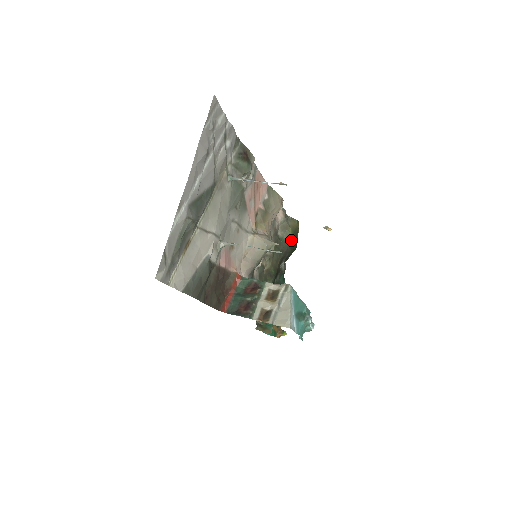
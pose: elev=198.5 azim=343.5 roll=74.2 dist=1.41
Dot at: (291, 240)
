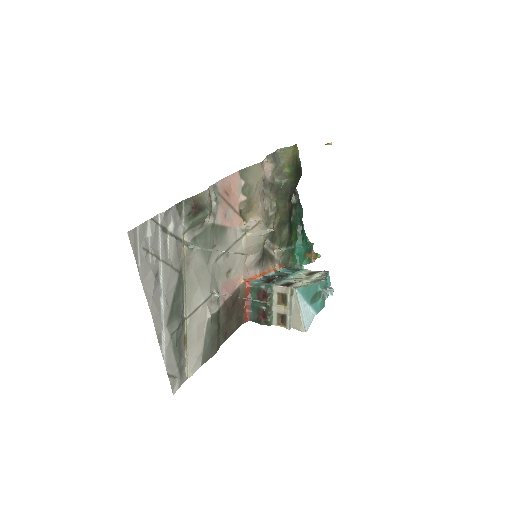
Dot at: (292, 177)
